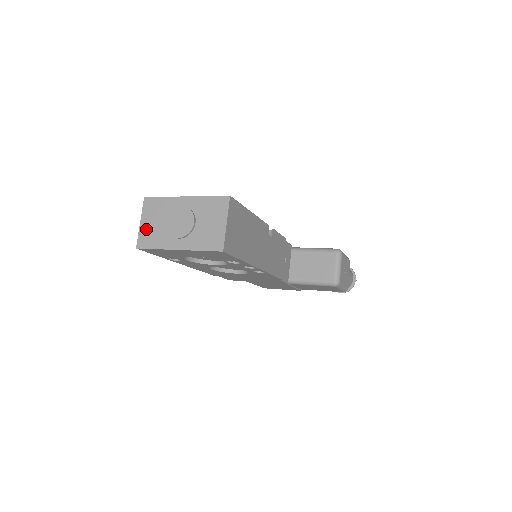
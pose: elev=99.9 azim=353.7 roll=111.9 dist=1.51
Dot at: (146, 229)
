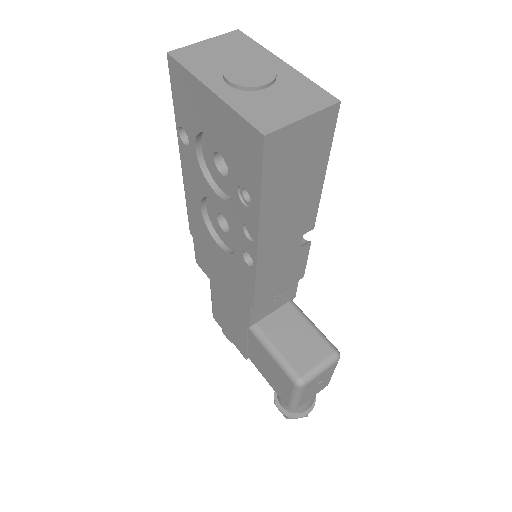
Dot at: (202, 49)
